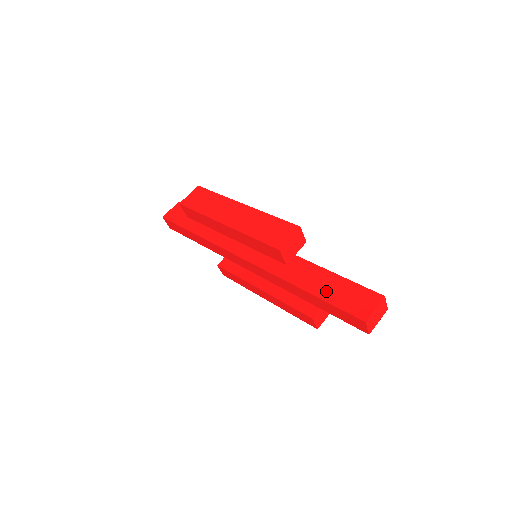
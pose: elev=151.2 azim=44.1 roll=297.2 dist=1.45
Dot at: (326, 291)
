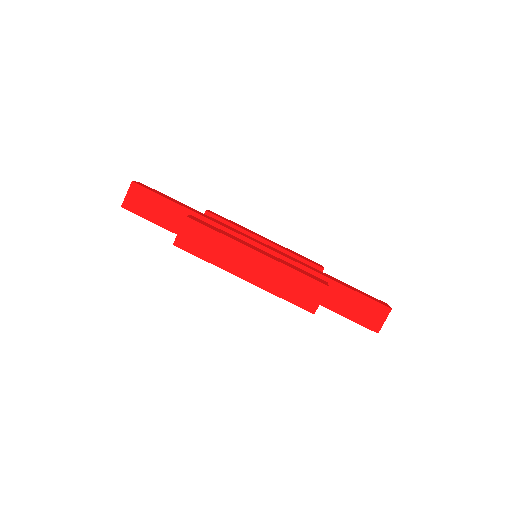
Dot at: (341, 306)
